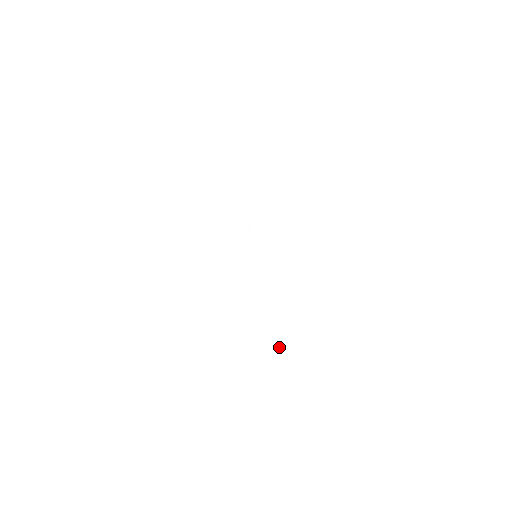
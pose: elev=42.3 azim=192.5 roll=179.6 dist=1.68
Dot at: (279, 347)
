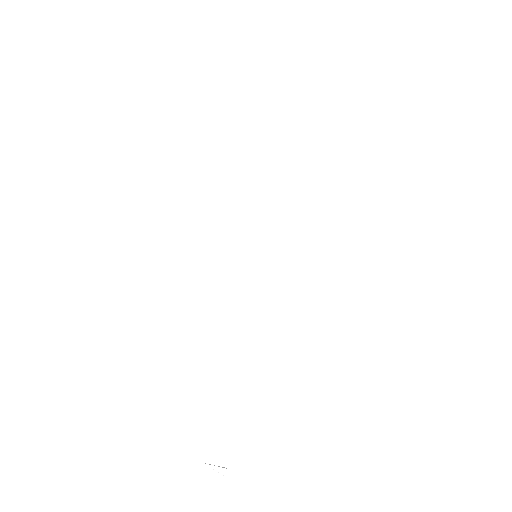
Dot at: (227, 411)
